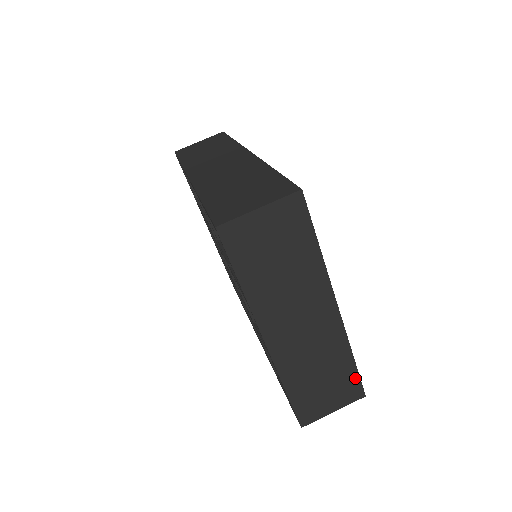
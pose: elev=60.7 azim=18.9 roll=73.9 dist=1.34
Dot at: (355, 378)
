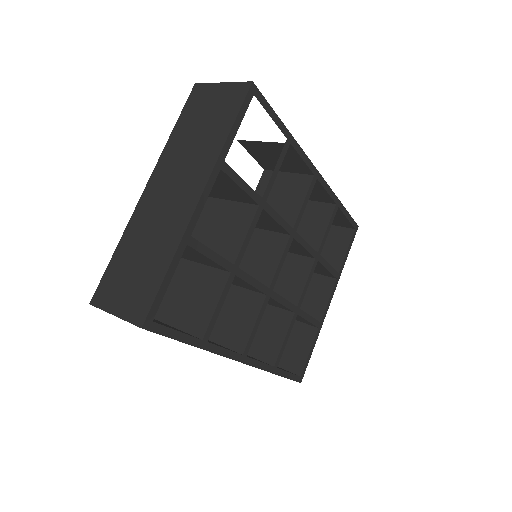
Dot at: (153, 293)
